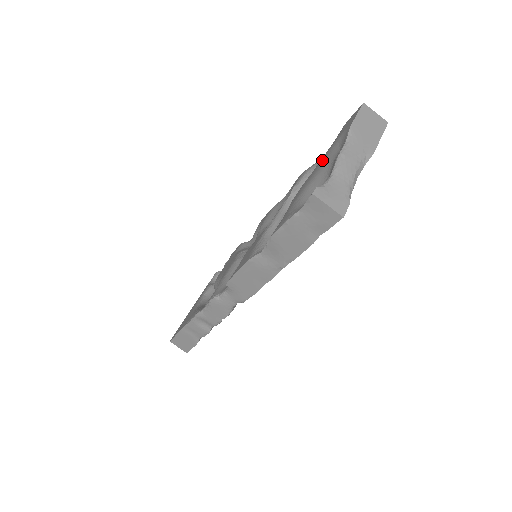
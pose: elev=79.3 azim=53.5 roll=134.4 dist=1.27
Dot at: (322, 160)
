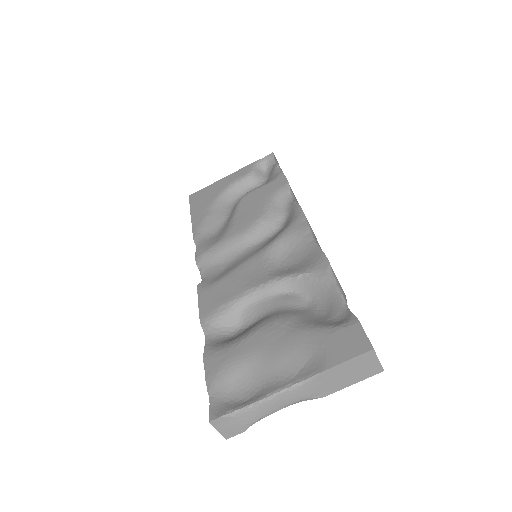
Dot at: (295, 343)
